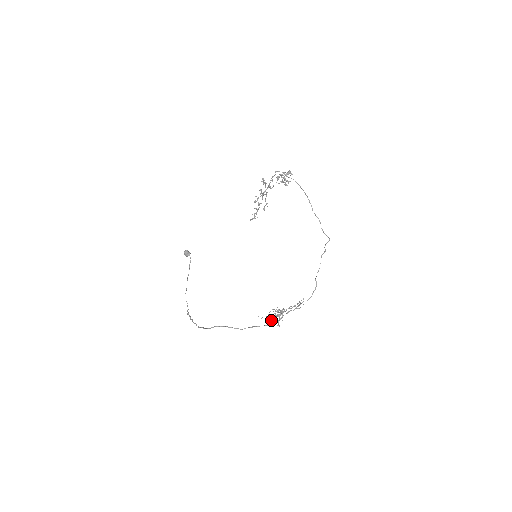
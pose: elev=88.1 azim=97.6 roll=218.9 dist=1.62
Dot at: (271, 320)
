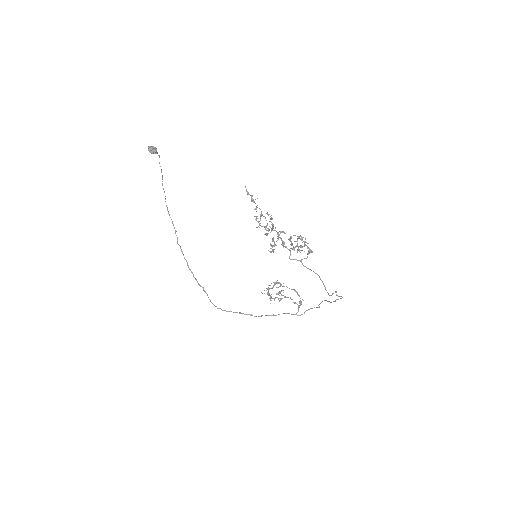
Dot at: (270, 297)
